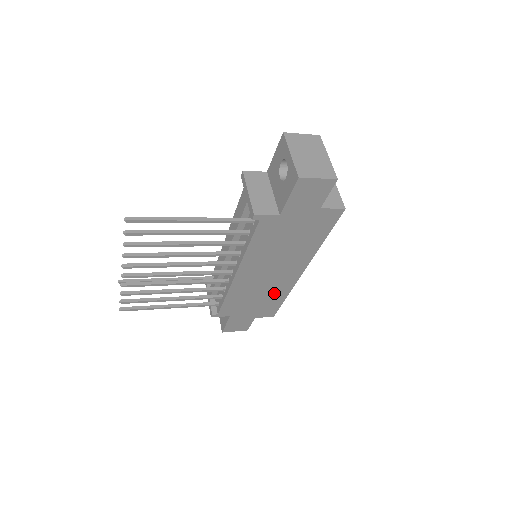
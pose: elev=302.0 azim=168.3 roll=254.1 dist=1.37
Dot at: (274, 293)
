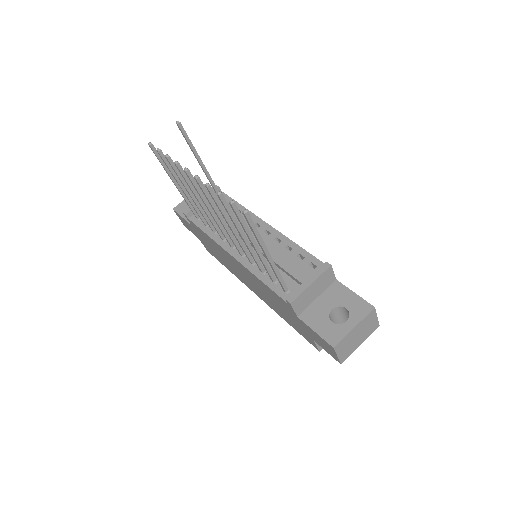
Dot at: (228, 265)
